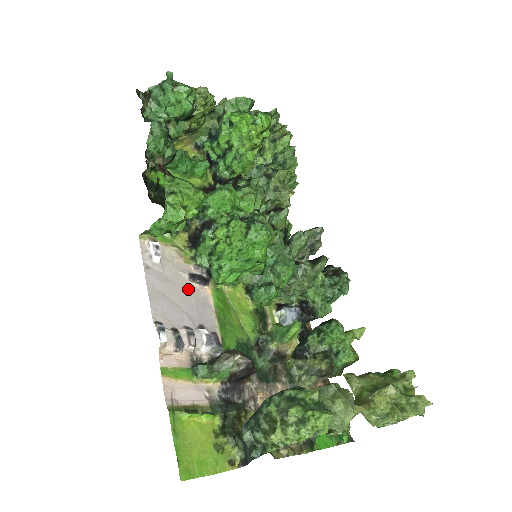
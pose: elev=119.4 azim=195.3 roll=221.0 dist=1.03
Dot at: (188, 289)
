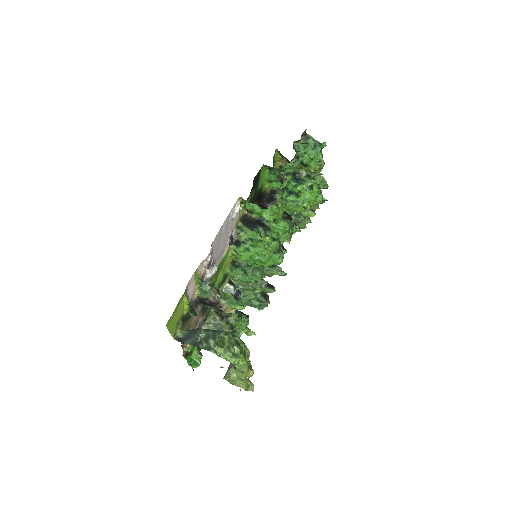
Dot at: (226, 241)
